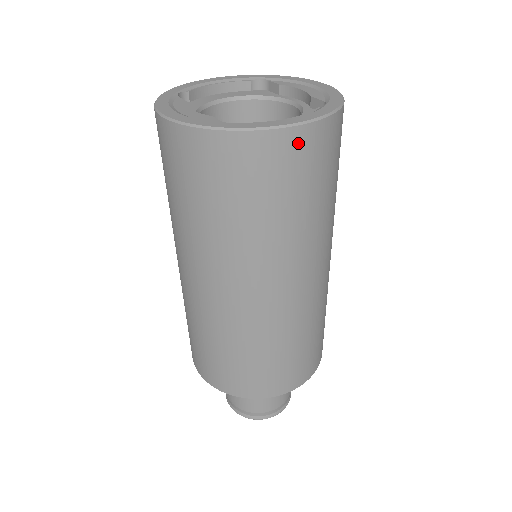
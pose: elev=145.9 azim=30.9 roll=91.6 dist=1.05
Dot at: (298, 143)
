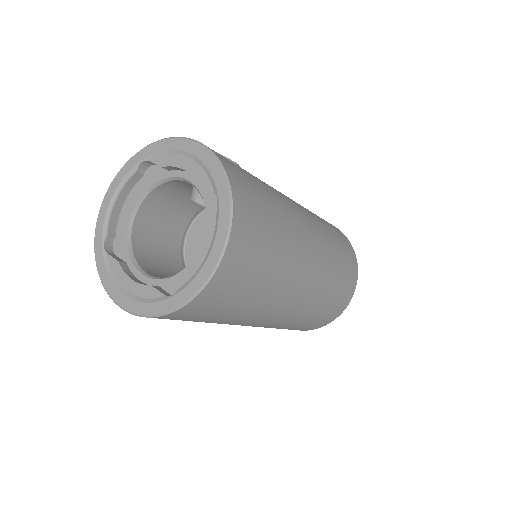
Dot at: (227, 271)
